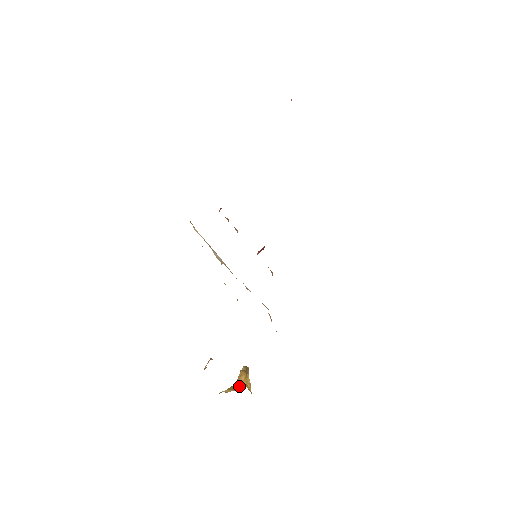
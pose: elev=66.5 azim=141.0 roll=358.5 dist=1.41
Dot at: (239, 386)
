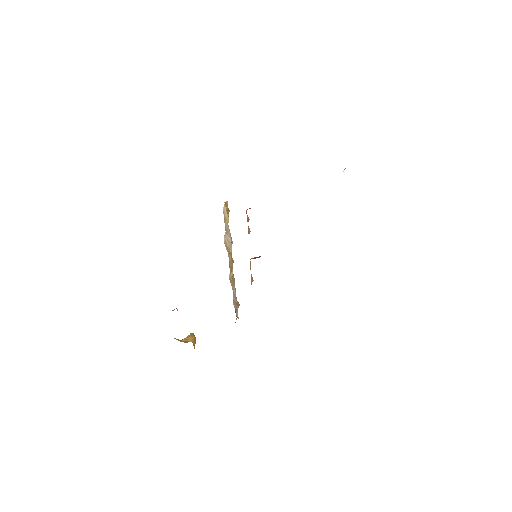
Dot at: (187, 341)
